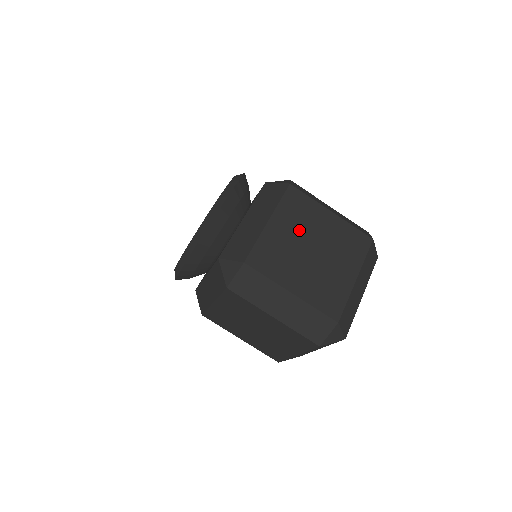
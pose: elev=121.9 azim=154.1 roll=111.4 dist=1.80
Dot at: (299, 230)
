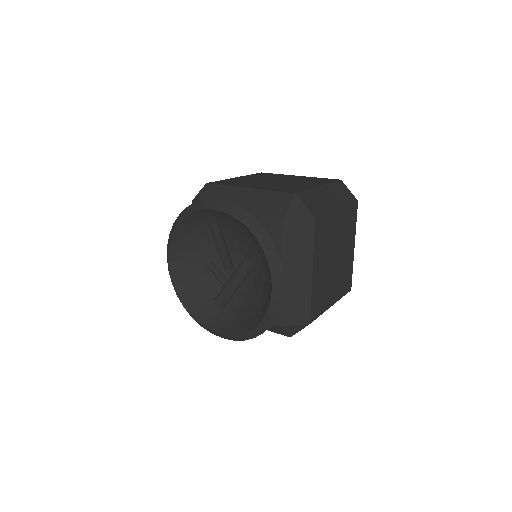
Dot at: (327, 255)
